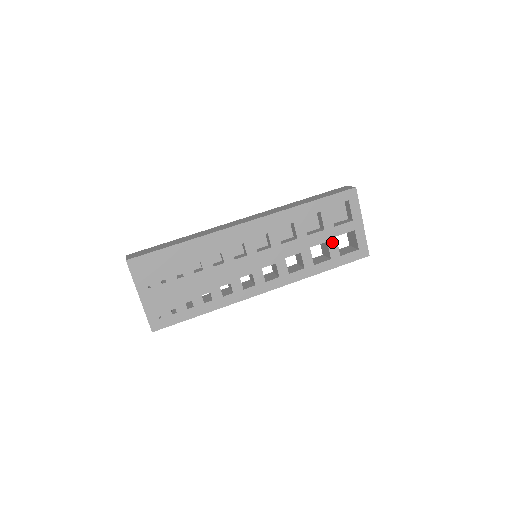
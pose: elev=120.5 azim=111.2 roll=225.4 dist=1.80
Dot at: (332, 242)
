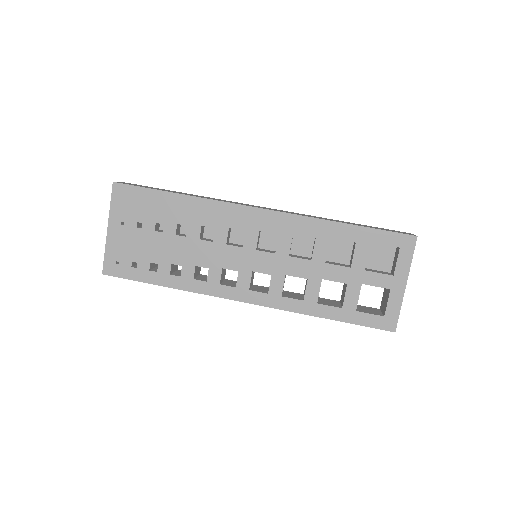
Dot at: (353, 288)
